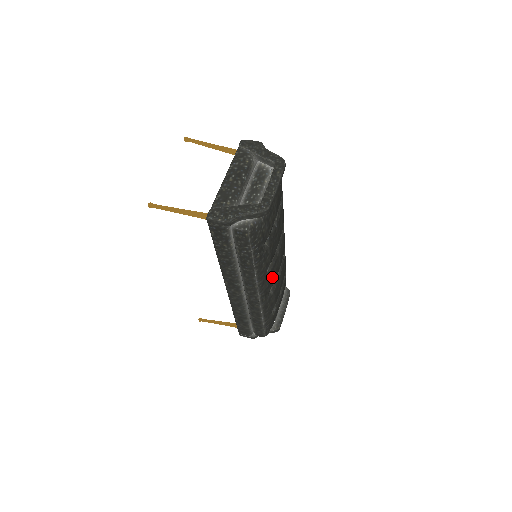
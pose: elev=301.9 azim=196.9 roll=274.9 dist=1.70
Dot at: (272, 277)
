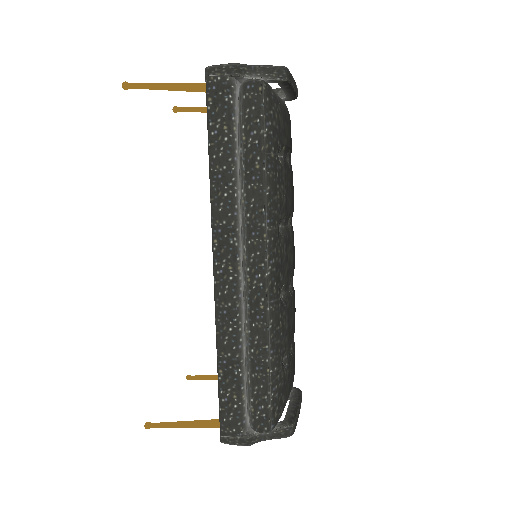
Dot at: (285, 259)
